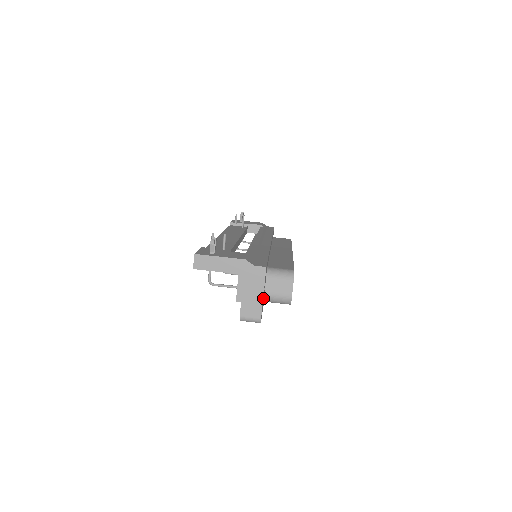
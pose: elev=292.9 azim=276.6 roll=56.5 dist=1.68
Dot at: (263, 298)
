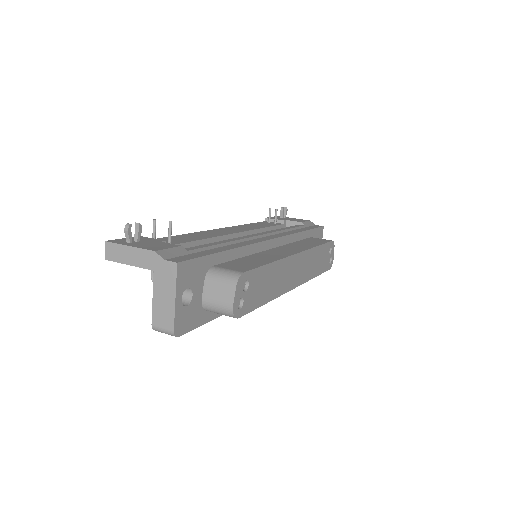
Dot at: (187, 305)
